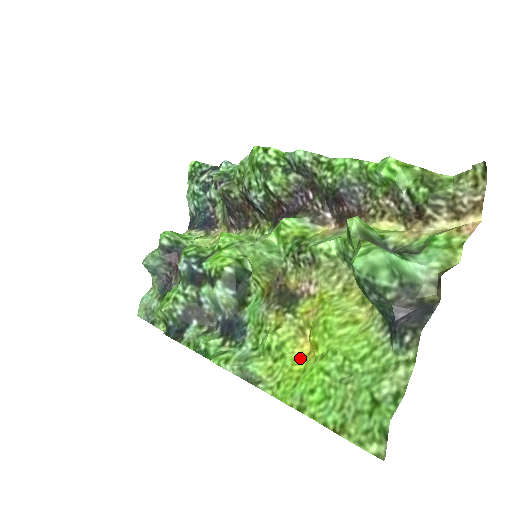
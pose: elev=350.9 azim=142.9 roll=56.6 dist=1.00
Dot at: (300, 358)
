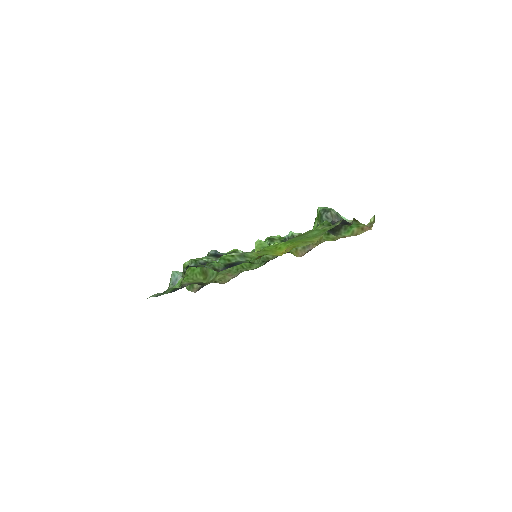
Dot at: (277, 253)
